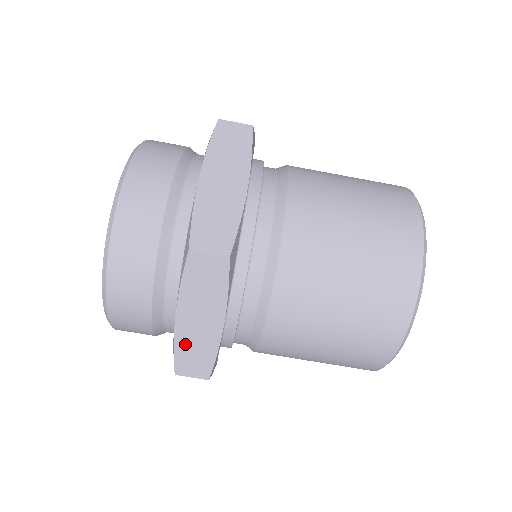
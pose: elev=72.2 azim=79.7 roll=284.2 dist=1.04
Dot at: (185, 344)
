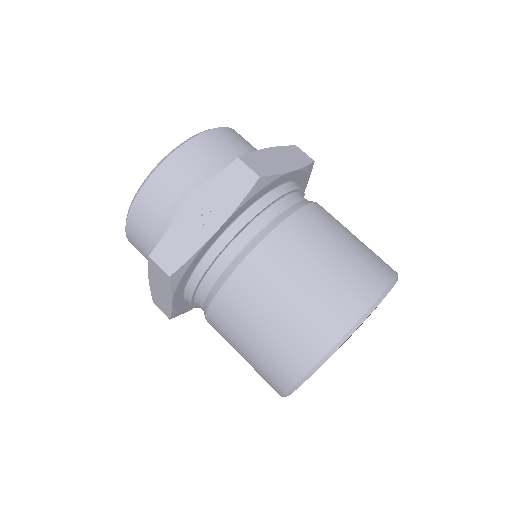
Dot at: (261, 157)
